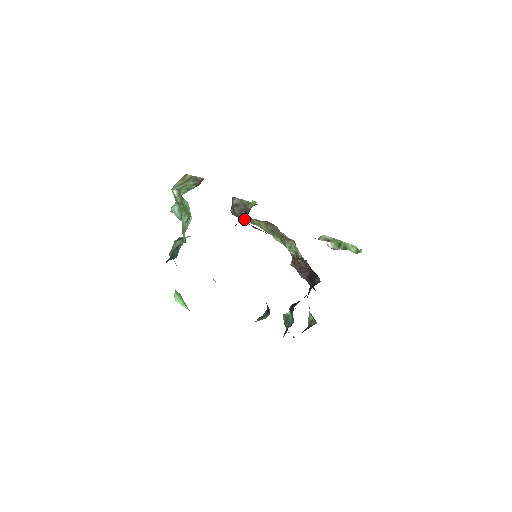
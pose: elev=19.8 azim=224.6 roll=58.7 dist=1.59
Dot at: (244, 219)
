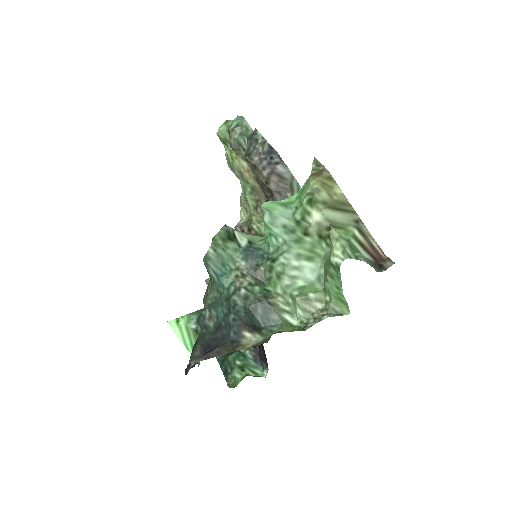
Dot at: occluded
